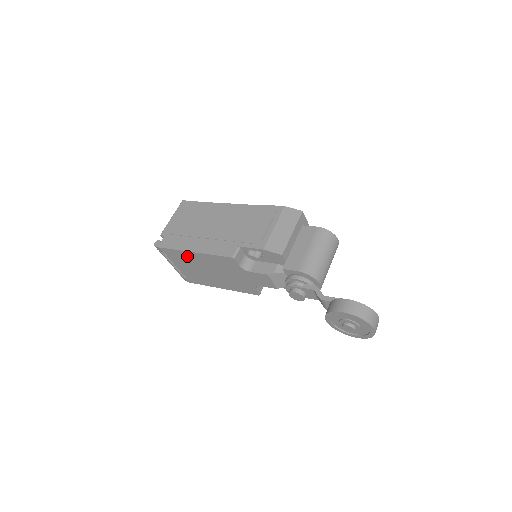
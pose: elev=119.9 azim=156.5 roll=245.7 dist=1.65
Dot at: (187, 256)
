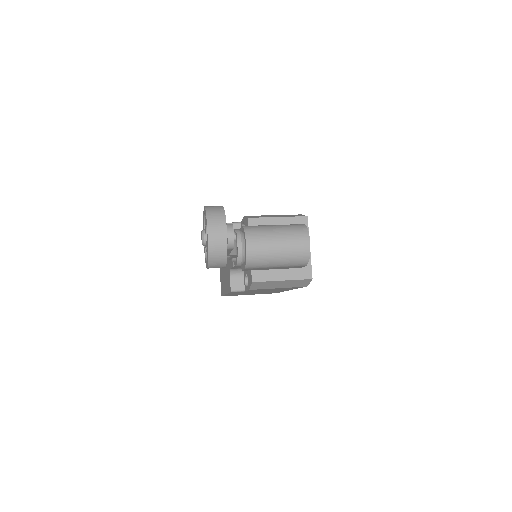
Dot at: occluded
